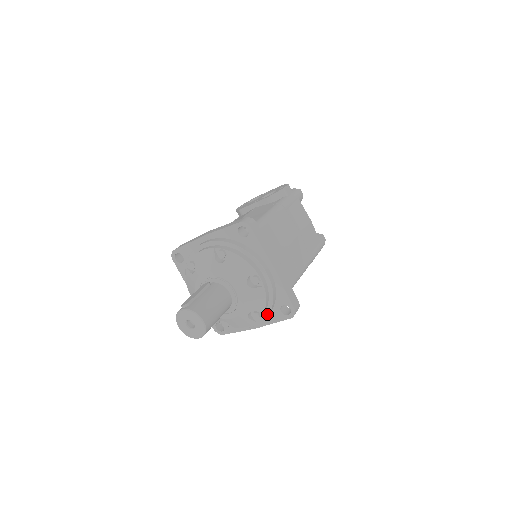
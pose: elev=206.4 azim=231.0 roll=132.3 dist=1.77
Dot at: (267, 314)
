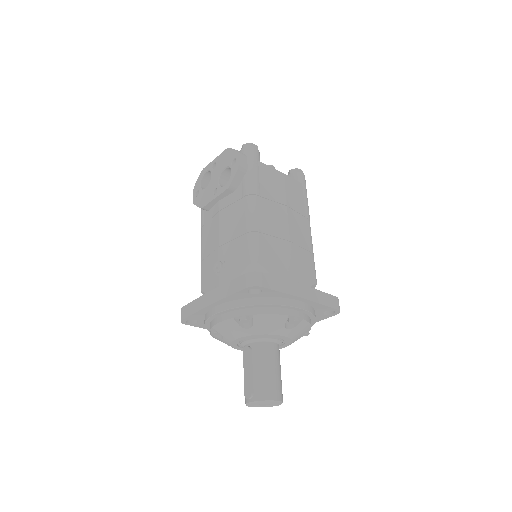
Dot at: (313, 324)
